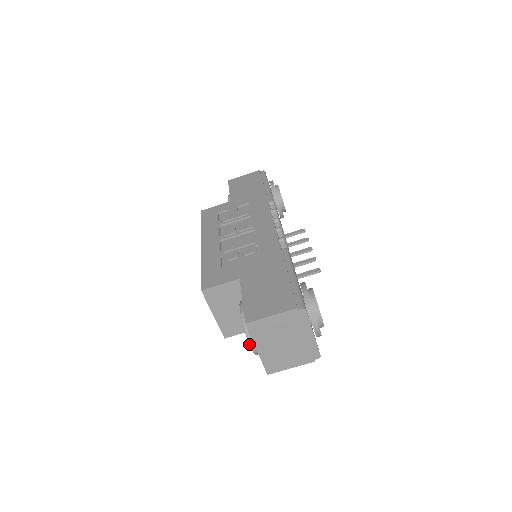
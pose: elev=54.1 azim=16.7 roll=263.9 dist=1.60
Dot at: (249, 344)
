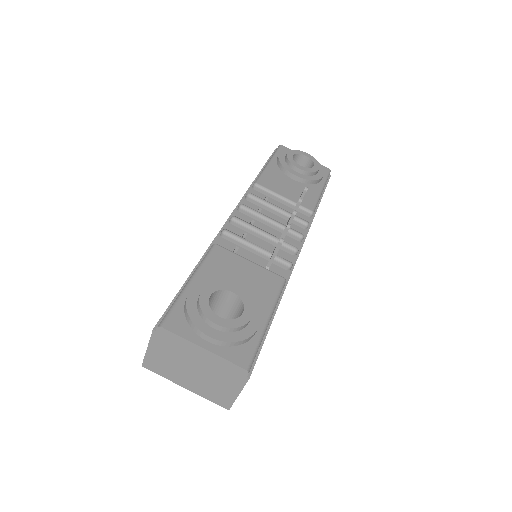
Dot at: occluded
